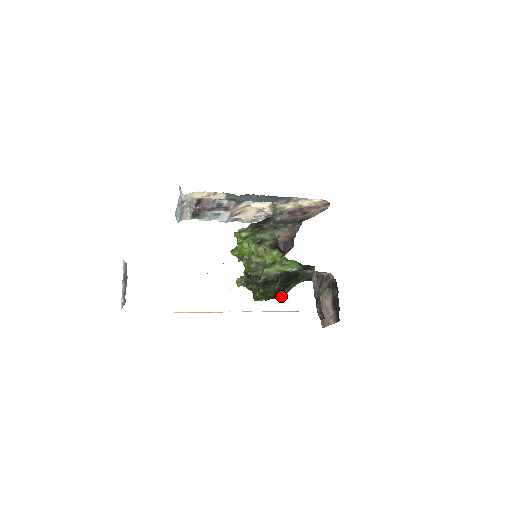
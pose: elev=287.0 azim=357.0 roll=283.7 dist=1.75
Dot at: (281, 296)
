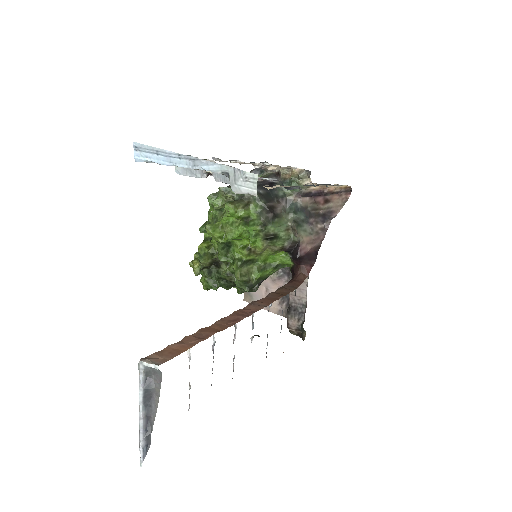
Dot at: occluded
